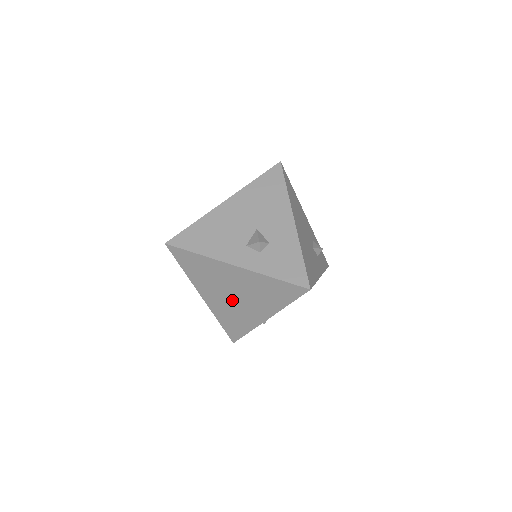
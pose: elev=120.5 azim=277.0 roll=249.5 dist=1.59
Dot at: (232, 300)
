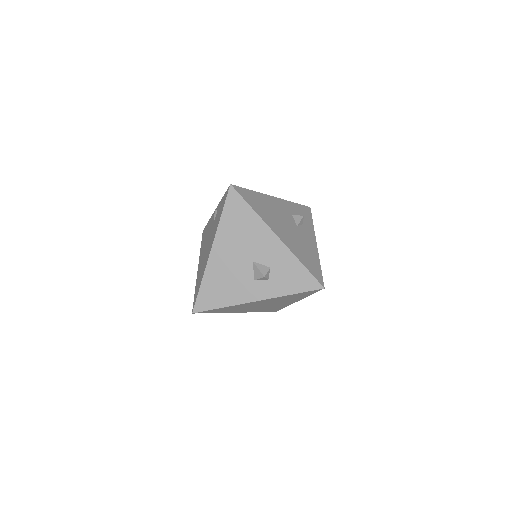
Dot at: (264, 306)
